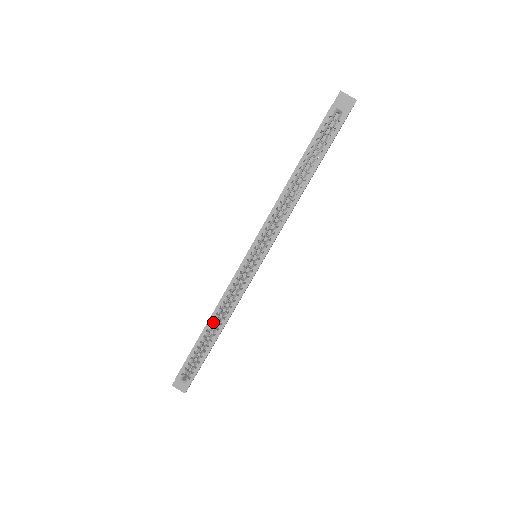
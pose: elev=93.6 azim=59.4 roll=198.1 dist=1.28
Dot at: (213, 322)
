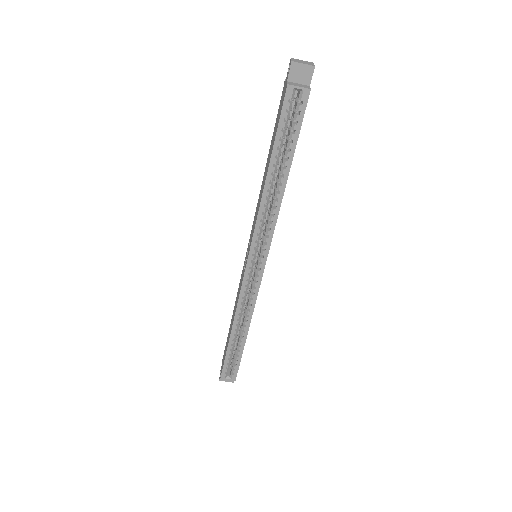
Dot at: (237, 327)
